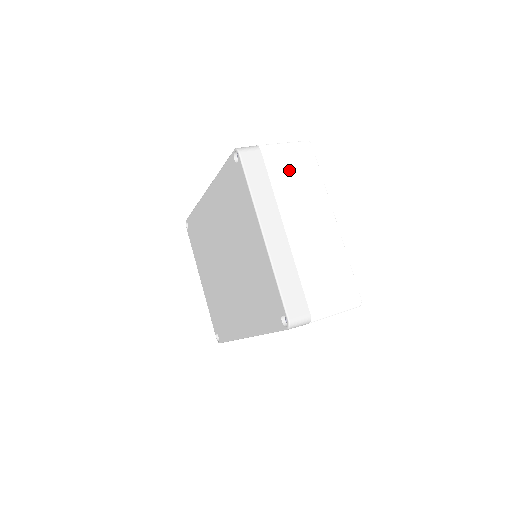
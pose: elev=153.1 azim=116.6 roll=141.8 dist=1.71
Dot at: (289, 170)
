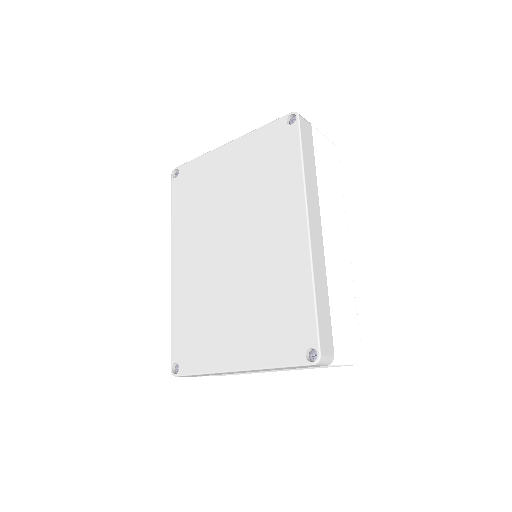
Dot at: occluded
